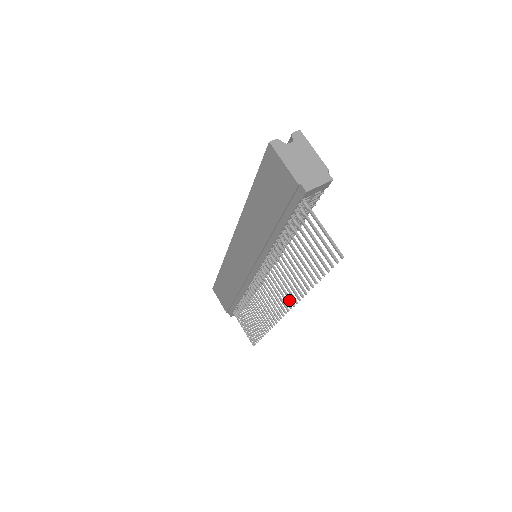
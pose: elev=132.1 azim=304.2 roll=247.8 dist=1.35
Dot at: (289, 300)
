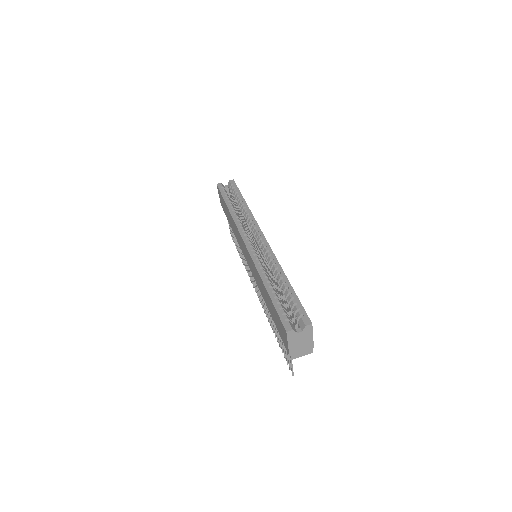
Dot at: (262, 305)
